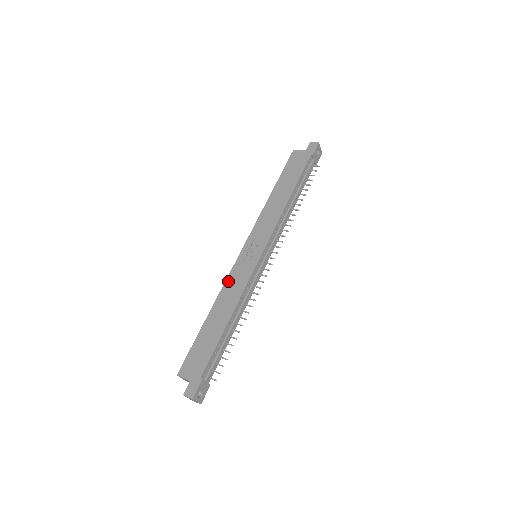
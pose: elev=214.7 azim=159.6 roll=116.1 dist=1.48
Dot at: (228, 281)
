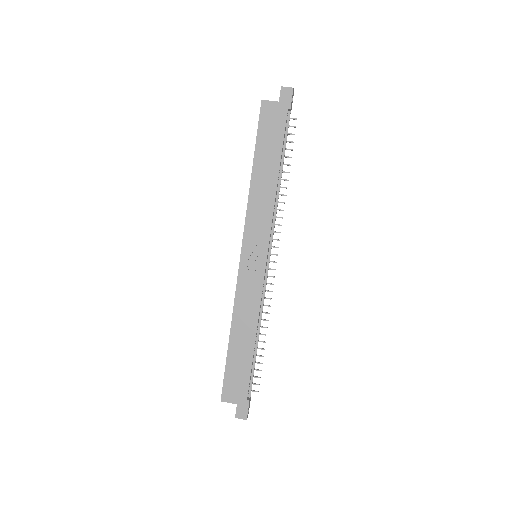
Dot at: (238, 296)
